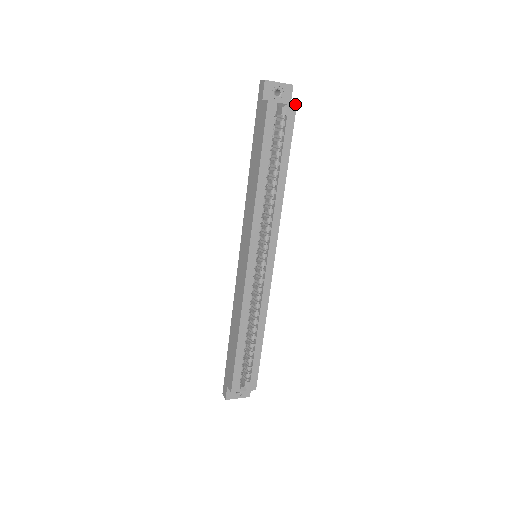
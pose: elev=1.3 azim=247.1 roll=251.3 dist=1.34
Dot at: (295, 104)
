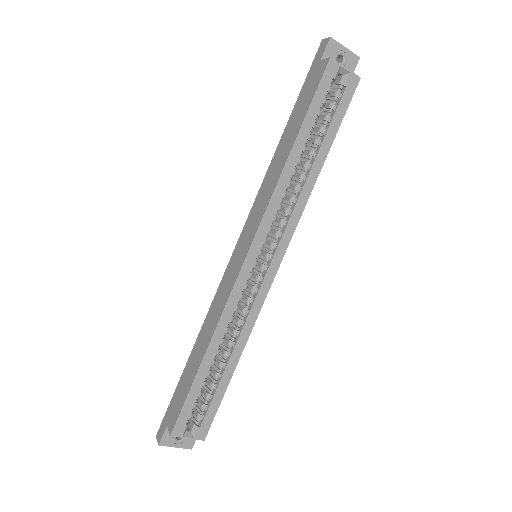
Dot at: occluded
